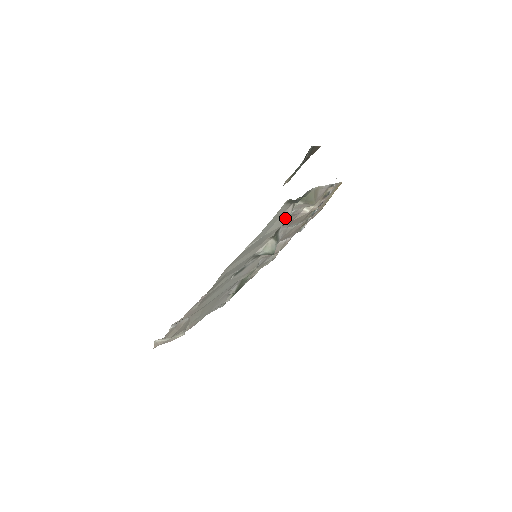
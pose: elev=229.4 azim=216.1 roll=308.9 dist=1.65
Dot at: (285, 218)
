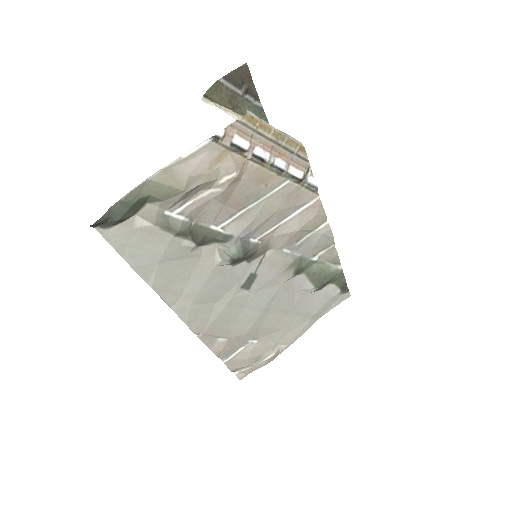
Dot at: (157, 232)
